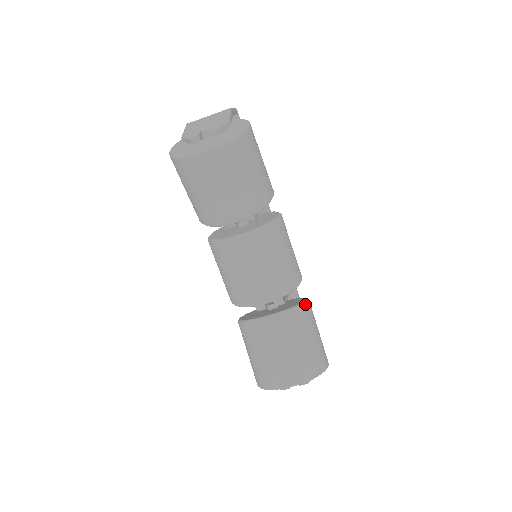
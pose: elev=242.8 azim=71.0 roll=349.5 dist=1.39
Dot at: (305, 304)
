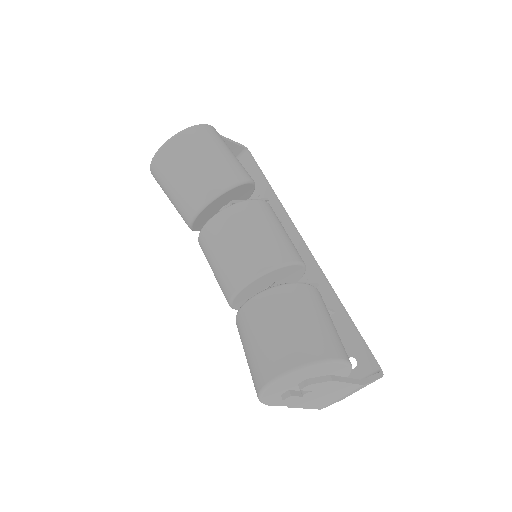
Dot at: (296, 284)
